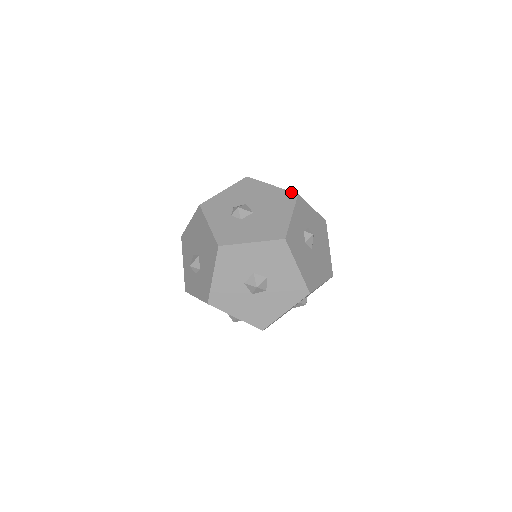
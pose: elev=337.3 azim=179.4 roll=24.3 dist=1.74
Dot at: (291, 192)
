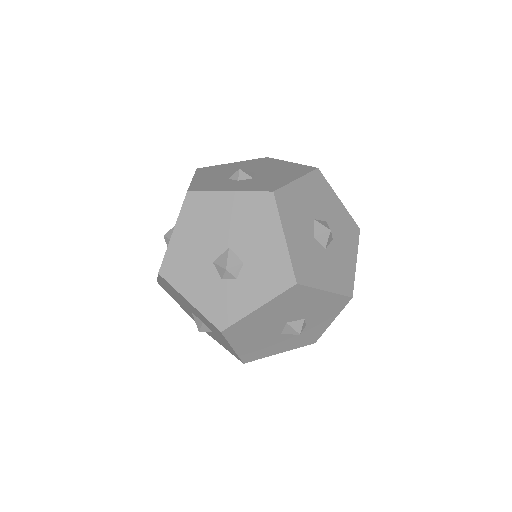
Dot at: (259, 158)
